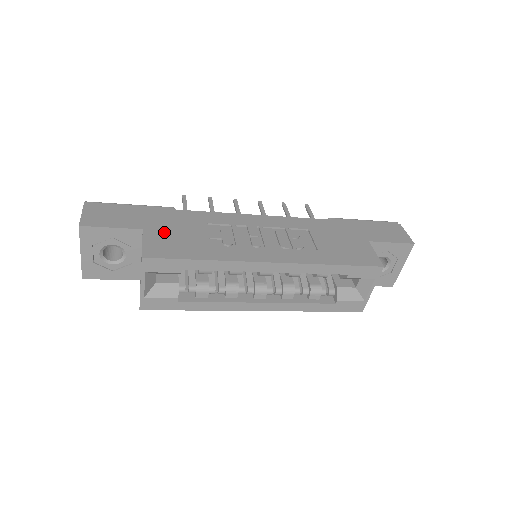
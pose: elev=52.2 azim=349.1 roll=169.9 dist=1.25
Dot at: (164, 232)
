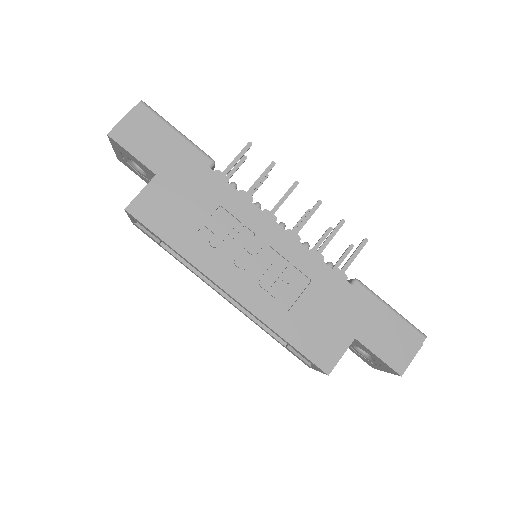
Dot at: (171, 191)
